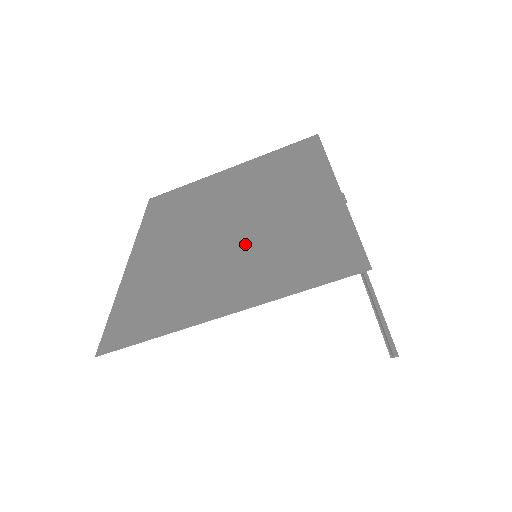
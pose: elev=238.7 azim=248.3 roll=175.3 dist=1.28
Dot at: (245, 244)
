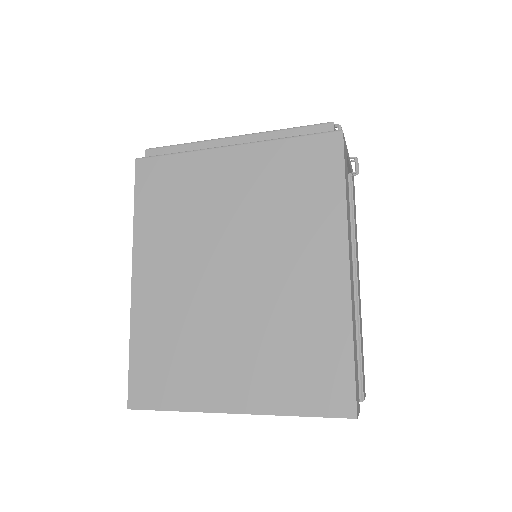
Dot at: (250, 321)
